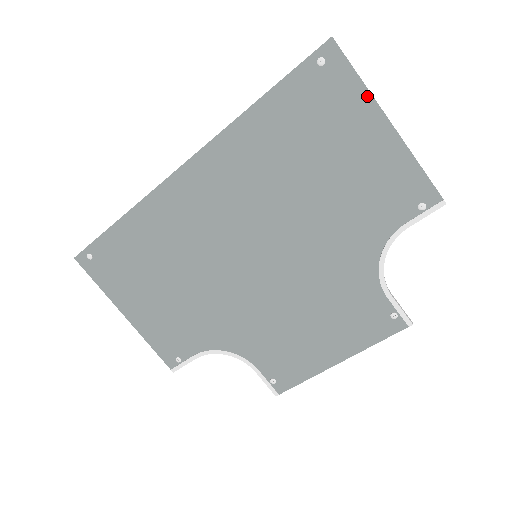
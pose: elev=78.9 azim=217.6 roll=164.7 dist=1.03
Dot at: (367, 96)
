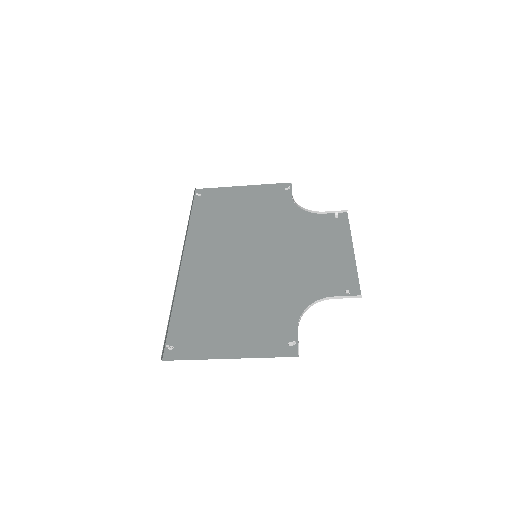
Dot at: (206, 357)
